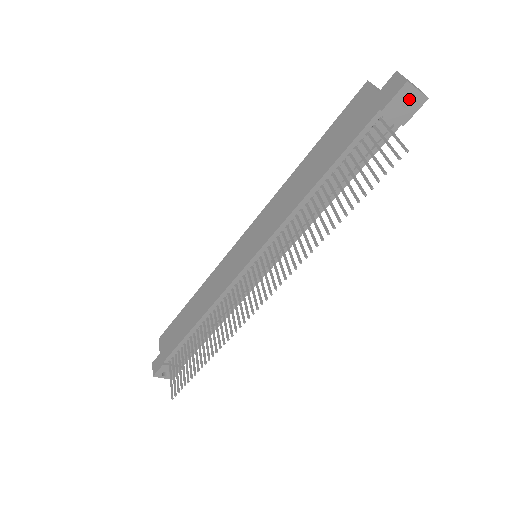
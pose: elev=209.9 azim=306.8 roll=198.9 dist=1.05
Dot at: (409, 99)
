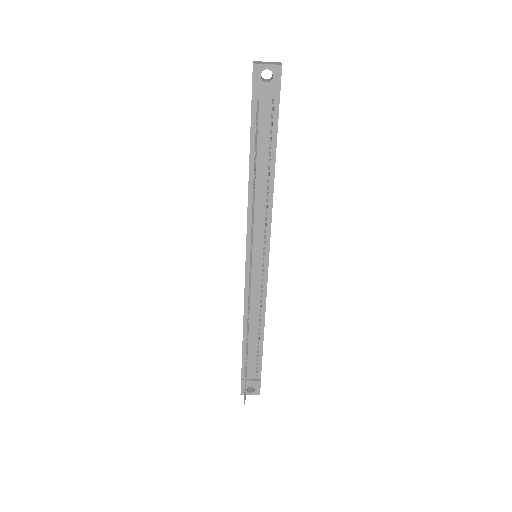
Dot at: occluded
